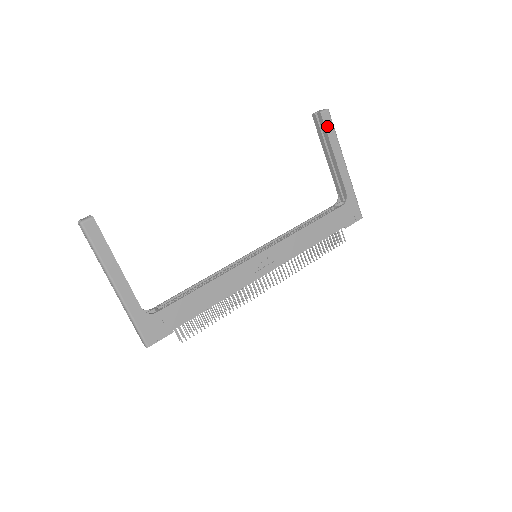
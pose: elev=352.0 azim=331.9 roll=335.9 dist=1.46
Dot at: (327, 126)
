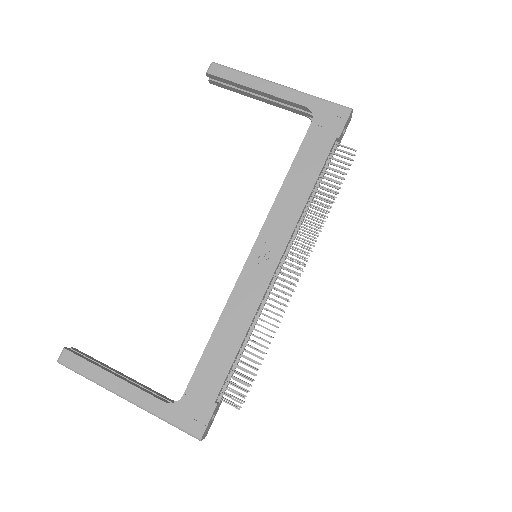
Dot at: (224, 76)
